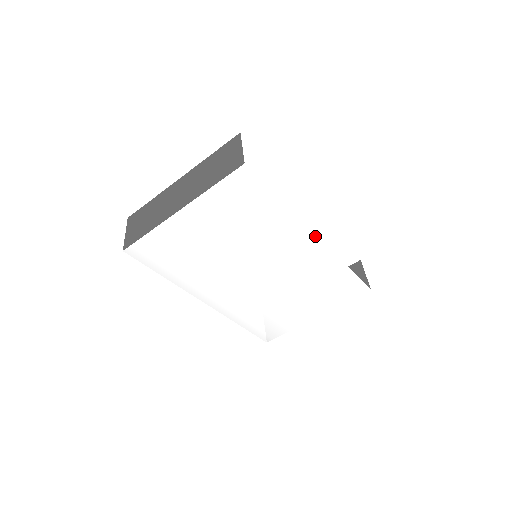
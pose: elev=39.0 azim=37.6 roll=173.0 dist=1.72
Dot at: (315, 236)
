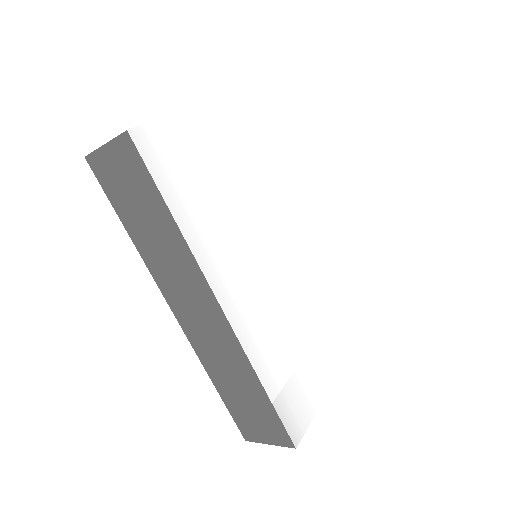
Dot at: (320, 207)
